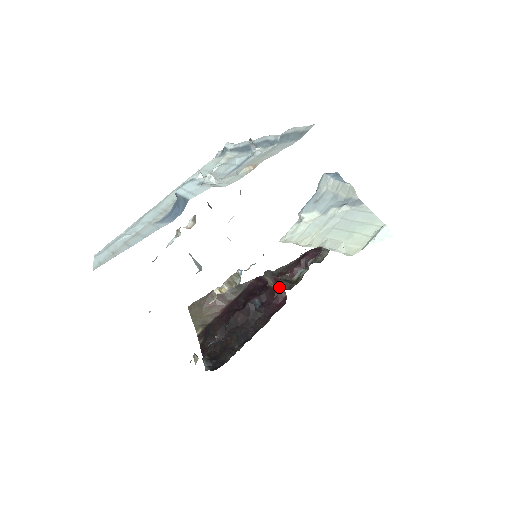
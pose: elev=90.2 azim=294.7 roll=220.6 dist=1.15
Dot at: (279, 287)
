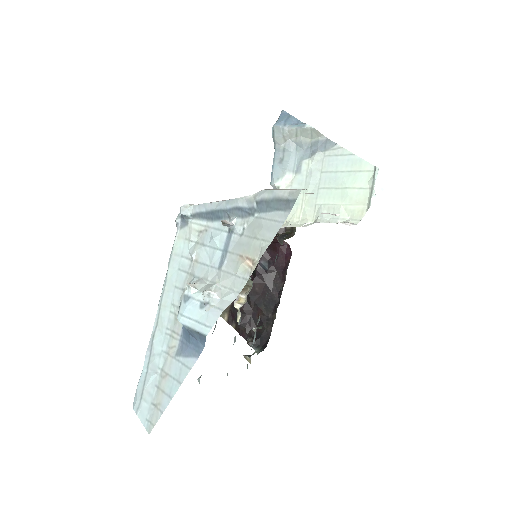
Dot at: (277, 241)
